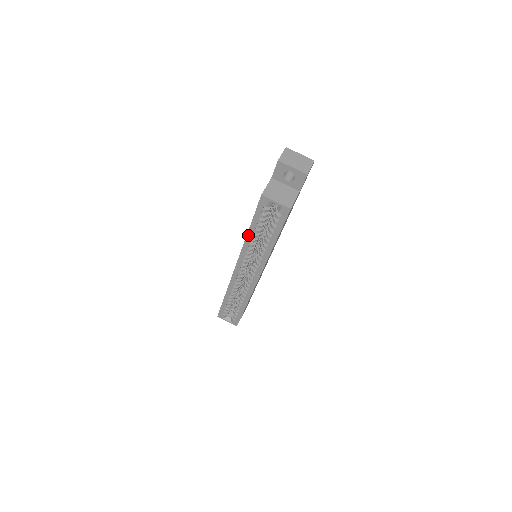
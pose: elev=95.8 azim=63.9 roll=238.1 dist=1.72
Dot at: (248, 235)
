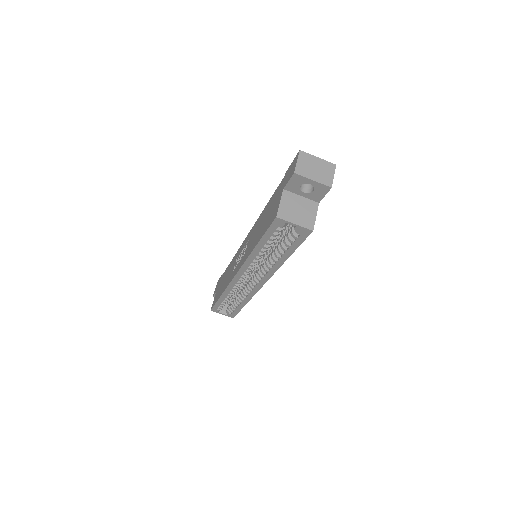
Dot at: (254, 250)
